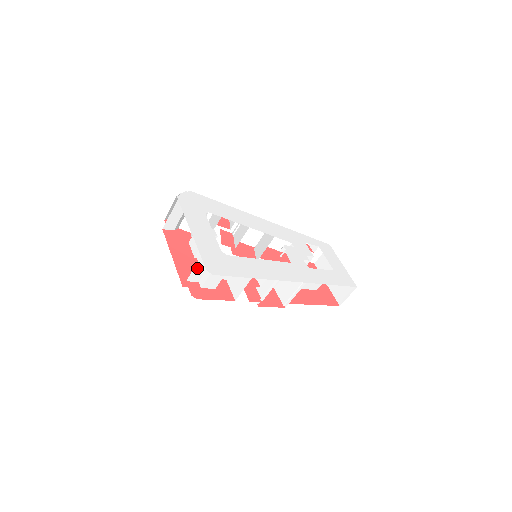
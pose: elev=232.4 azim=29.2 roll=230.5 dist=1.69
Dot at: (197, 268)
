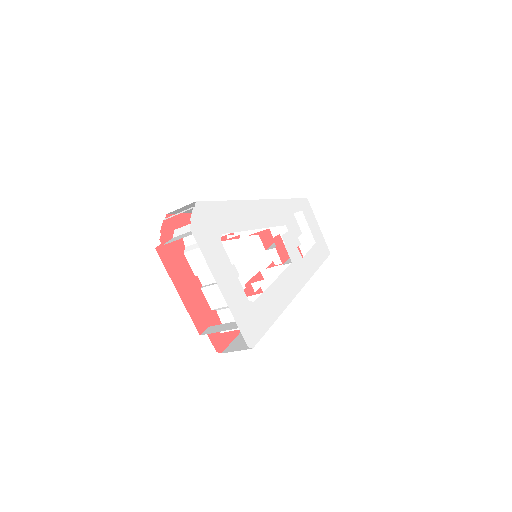
Dot at: (226, 328)
